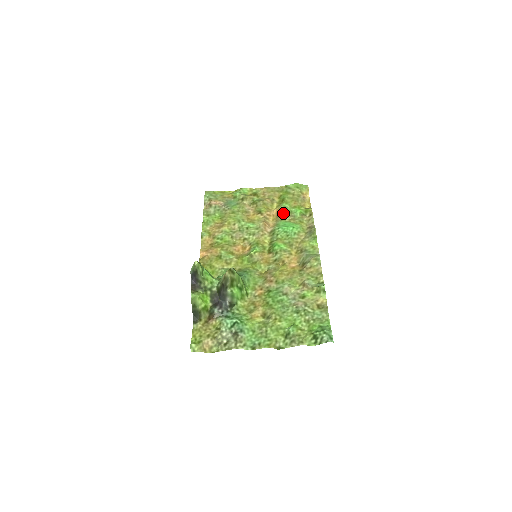
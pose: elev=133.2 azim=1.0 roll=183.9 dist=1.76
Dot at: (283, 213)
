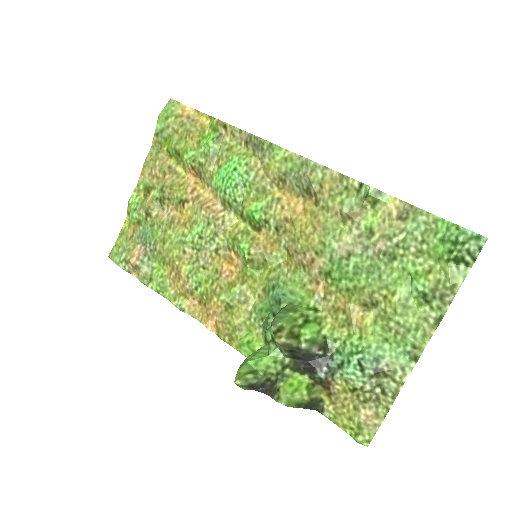
Dot at: (200, 168)
